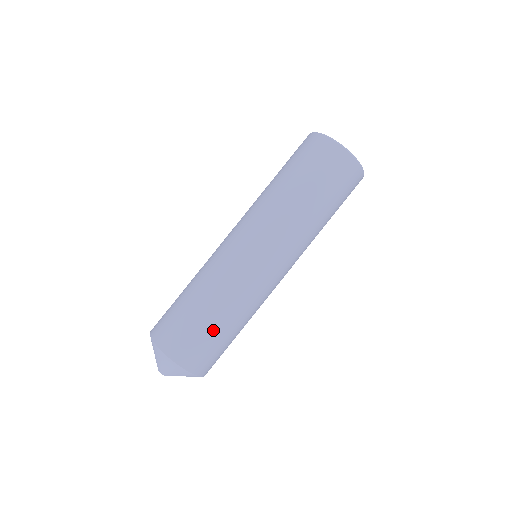
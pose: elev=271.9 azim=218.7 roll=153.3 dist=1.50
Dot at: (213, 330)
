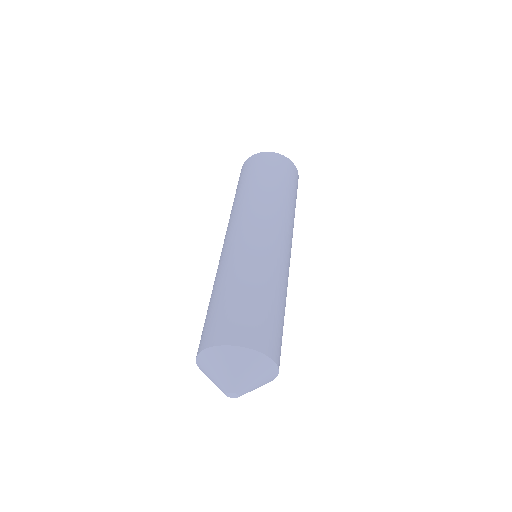
Dot at: (229, 299)
